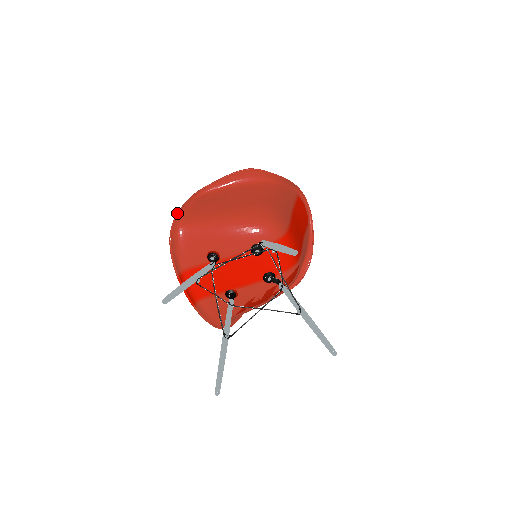
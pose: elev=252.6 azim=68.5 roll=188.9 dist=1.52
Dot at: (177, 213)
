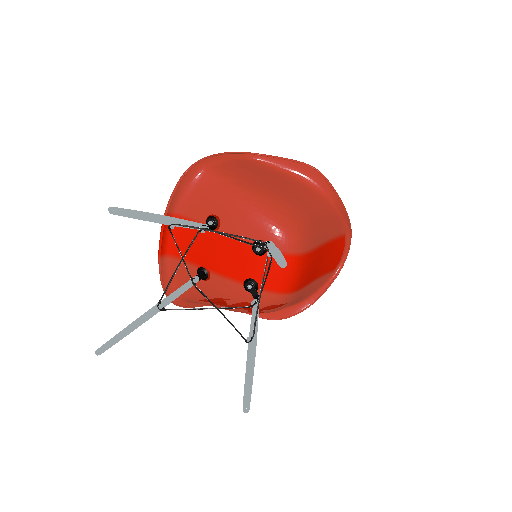
Dot at: occluded
